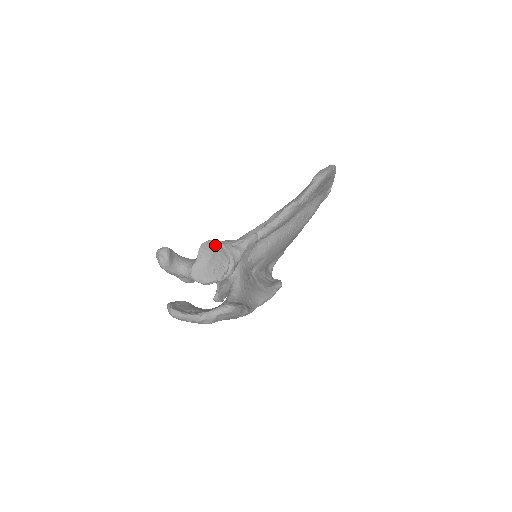
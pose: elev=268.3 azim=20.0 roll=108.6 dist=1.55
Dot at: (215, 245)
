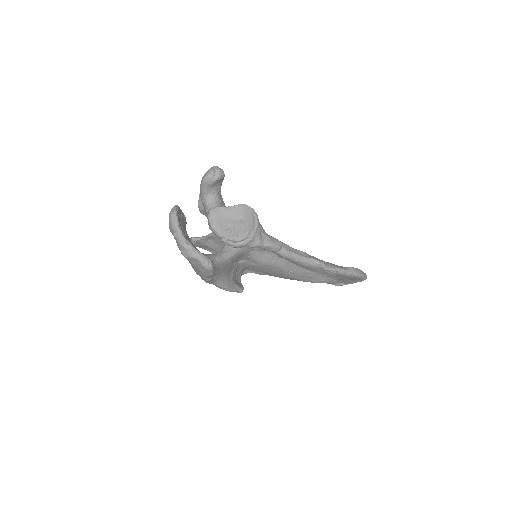
Dot at: (253, 217)
